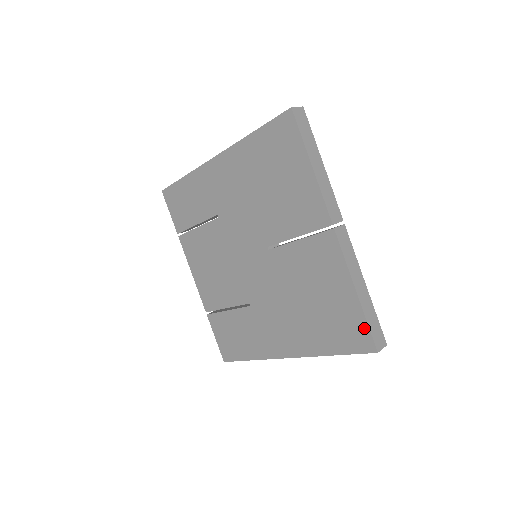
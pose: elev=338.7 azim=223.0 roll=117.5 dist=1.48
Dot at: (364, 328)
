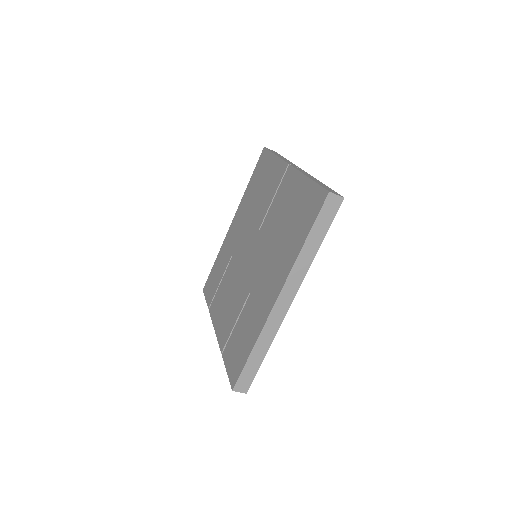
Dot at: (317, 190)
